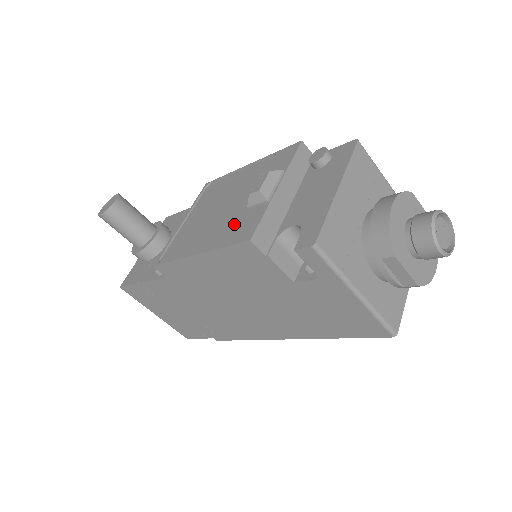
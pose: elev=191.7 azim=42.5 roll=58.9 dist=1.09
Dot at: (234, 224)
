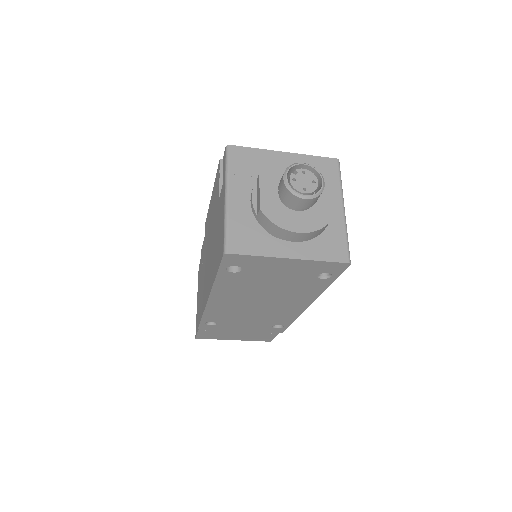
Dot at: occluded
